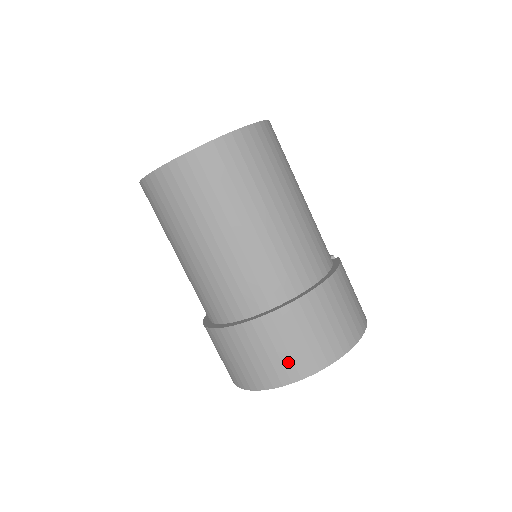
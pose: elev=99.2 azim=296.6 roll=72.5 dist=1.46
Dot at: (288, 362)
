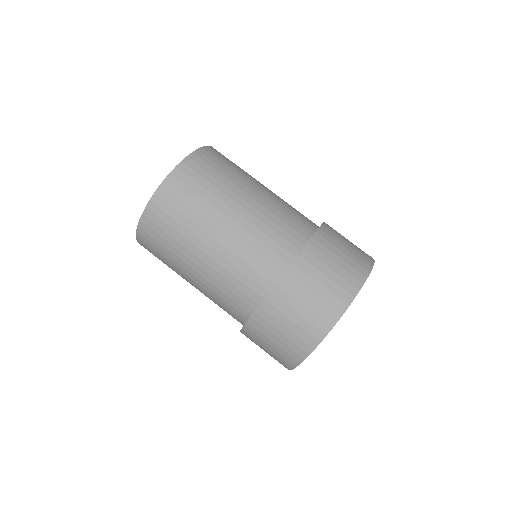
Dot at: (353, 263)
